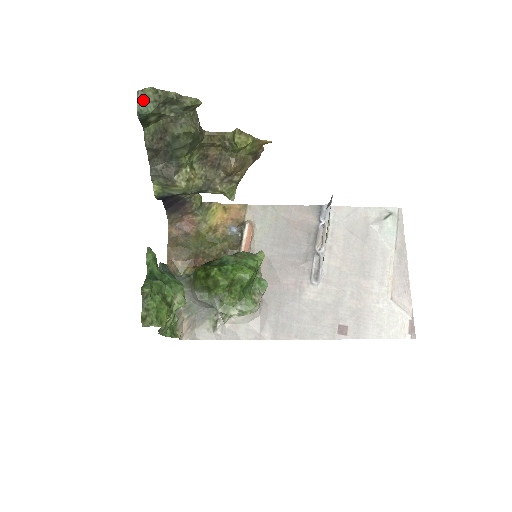
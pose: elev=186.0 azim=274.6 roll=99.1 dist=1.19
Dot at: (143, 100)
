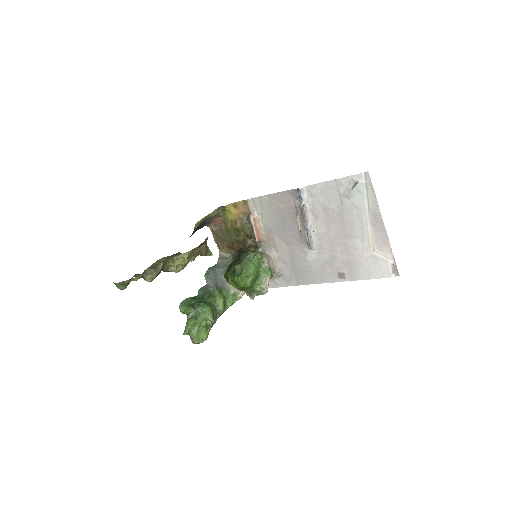
Dot at: (118, 286)
